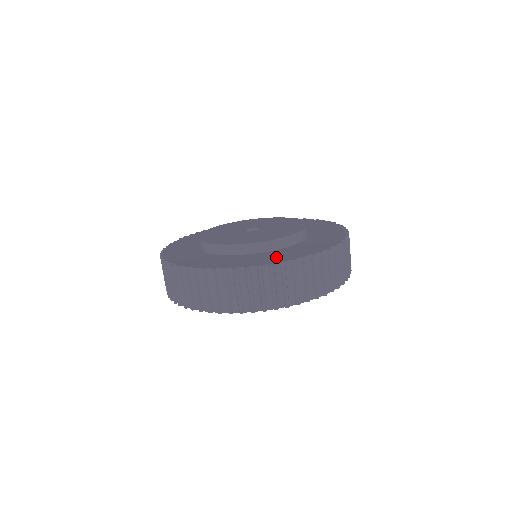
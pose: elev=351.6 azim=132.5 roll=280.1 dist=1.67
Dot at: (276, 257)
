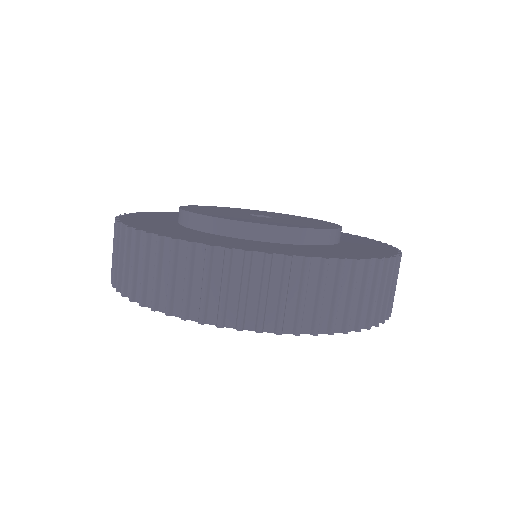
Dot at: (354, 252)
